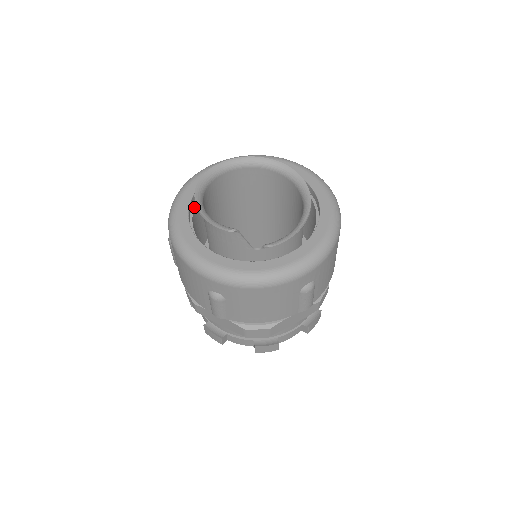
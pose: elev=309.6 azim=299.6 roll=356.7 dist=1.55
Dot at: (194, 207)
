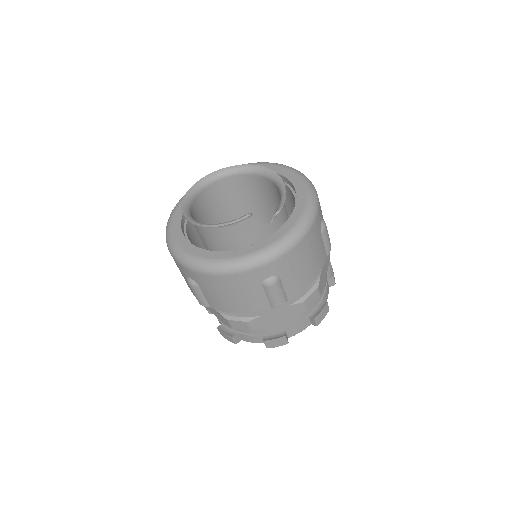
Dot at: occluded
